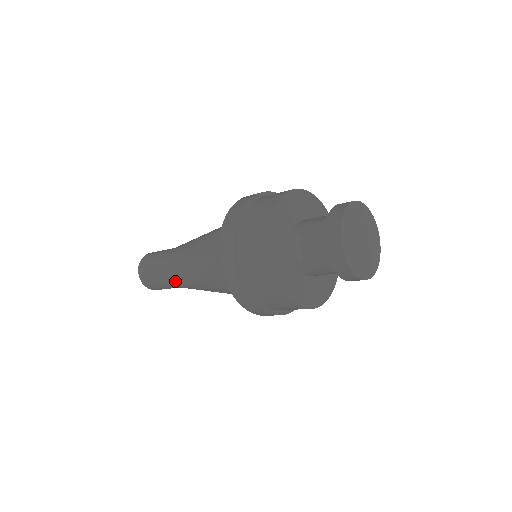
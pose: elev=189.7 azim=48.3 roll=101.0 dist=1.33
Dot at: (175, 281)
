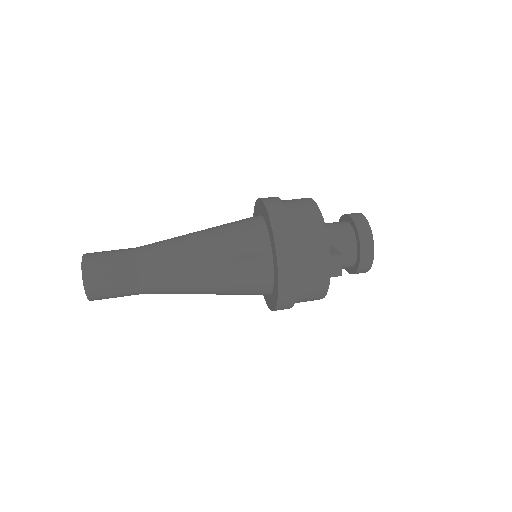
Dot at: (156, 291)
